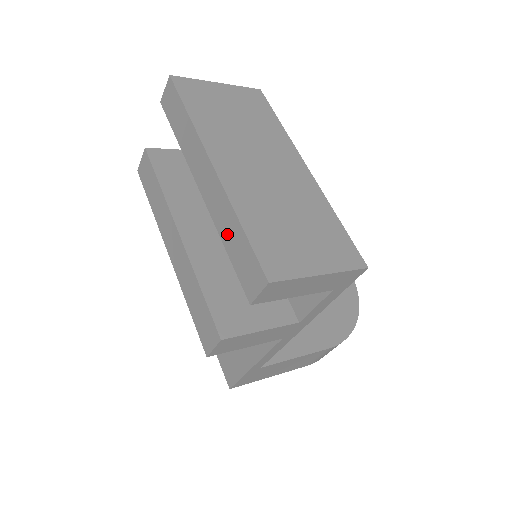
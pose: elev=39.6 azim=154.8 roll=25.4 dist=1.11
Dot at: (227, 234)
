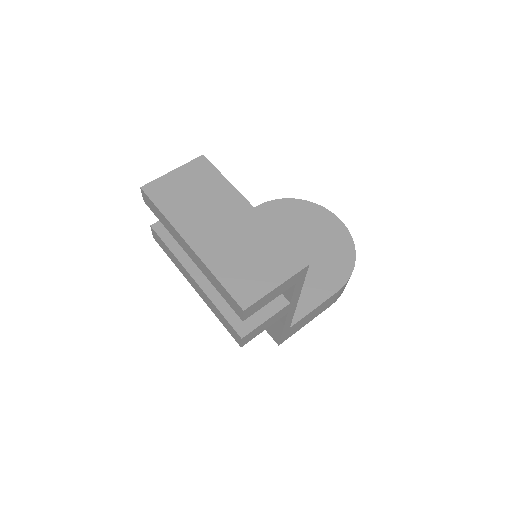
Dot at: (214, 283)
